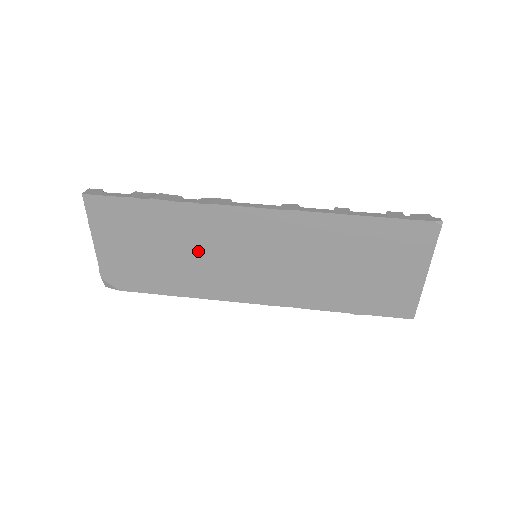
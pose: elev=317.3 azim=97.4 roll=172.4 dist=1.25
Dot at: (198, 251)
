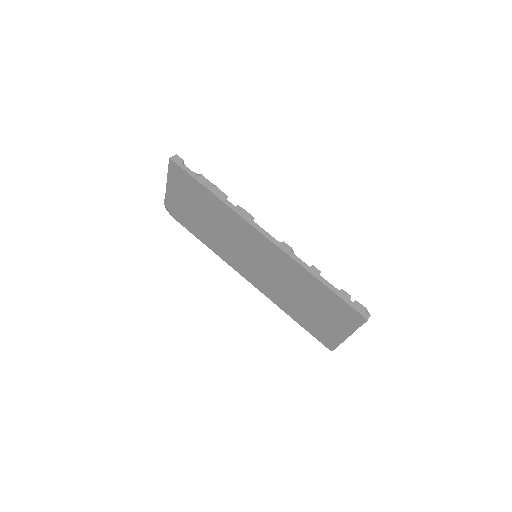
Dot at: (223, 231)
